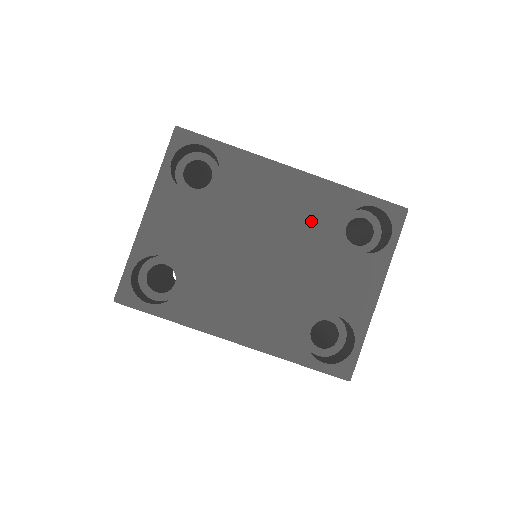
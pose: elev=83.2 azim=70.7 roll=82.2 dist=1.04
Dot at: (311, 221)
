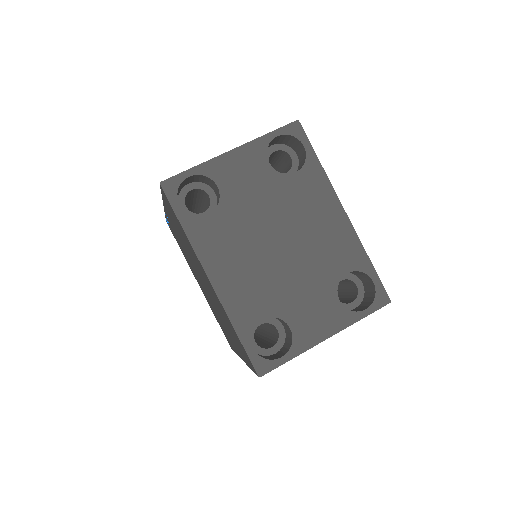
Dot at: (327, 252)
